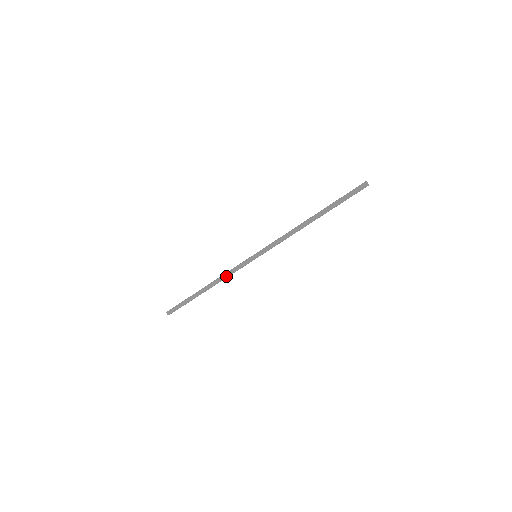
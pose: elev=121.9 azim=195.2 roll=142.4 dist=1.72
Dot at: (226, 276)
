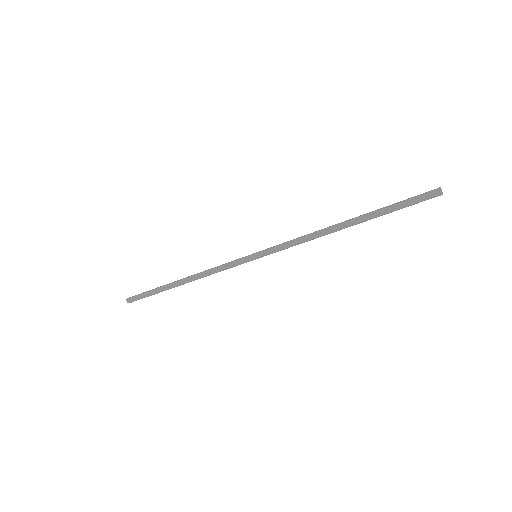
Dot at: (210, 270)
